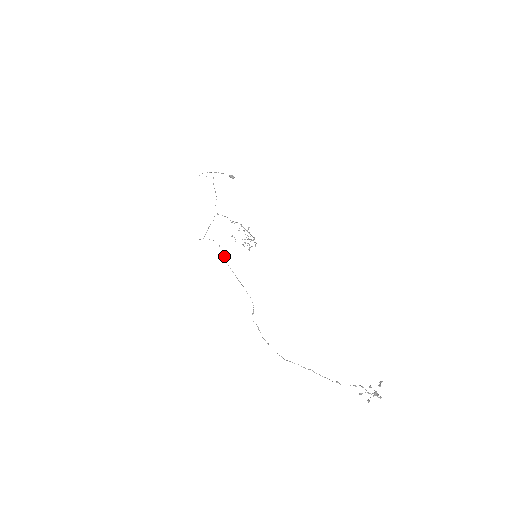
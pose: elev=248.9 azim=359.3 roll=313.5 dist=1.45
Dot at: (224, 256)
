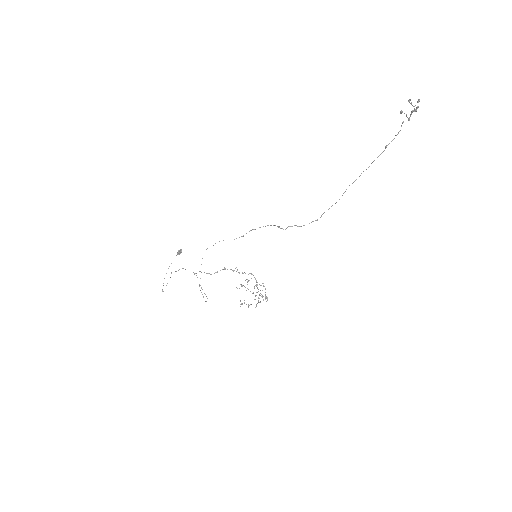
Dot at: occluded
